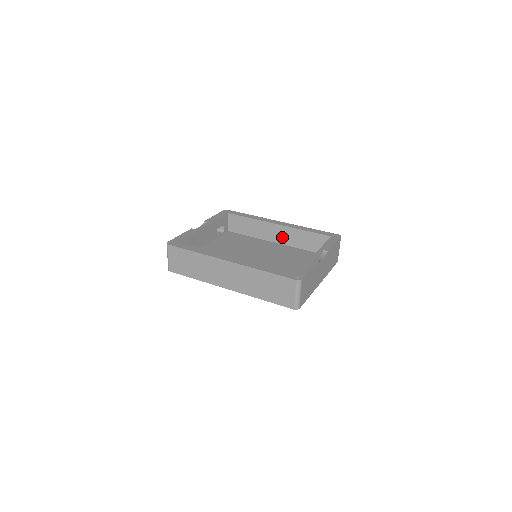
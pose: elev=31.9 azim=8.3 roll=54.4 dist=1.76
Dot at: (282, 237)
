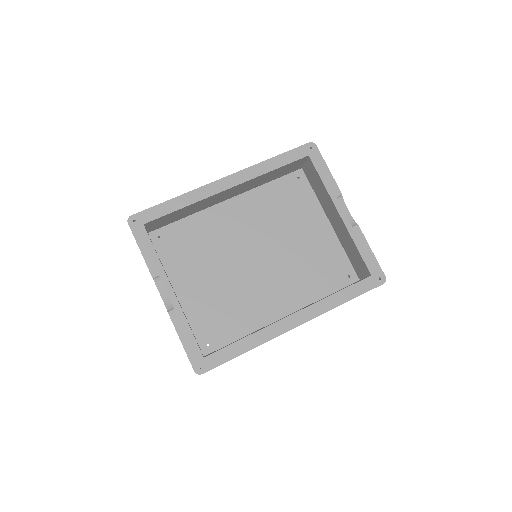
Dot at: (237, 192)
